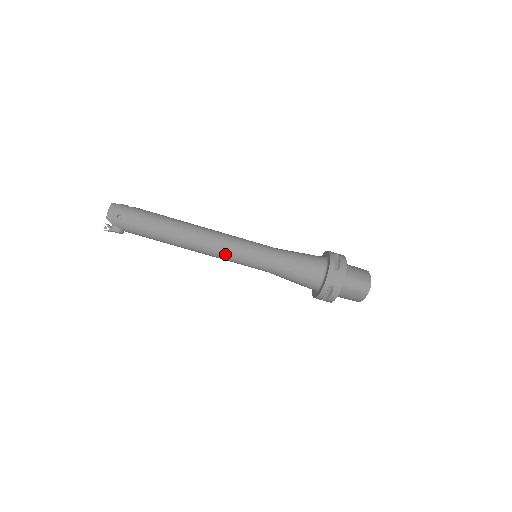
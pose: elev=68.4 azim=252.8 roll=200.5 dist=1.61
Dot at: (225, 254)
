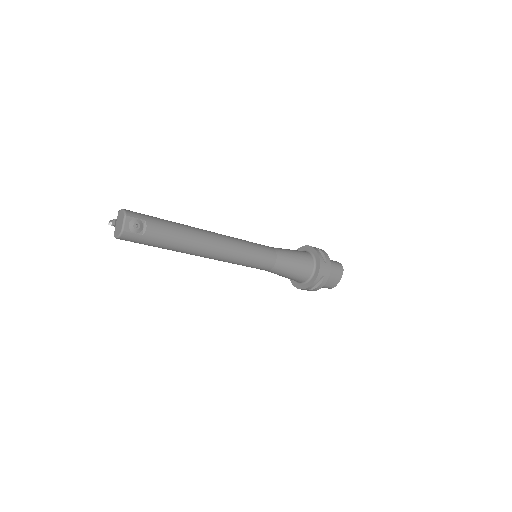
Dot at: occluded
